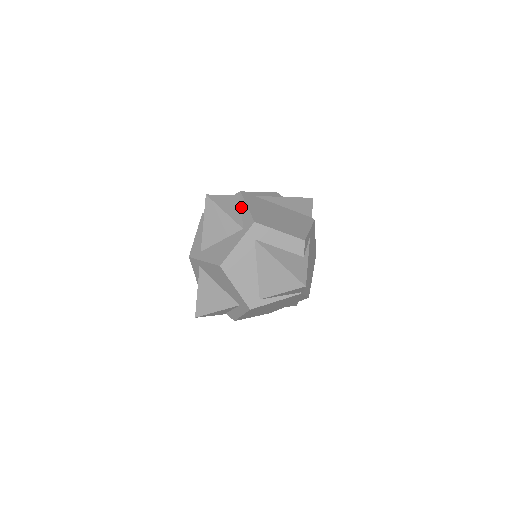
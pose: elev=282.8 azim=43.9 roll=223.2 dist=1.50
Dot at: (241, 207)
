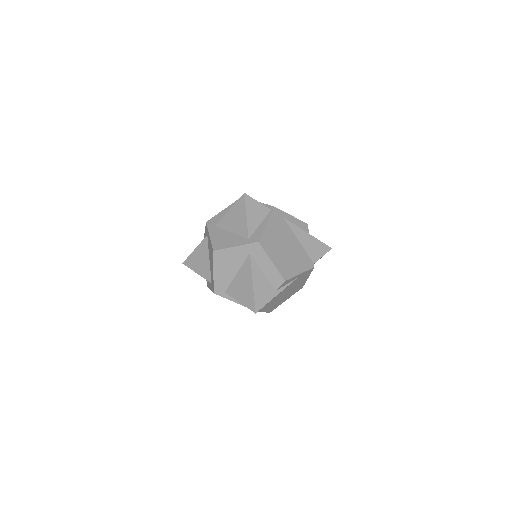
Dot at: (263, 220)
